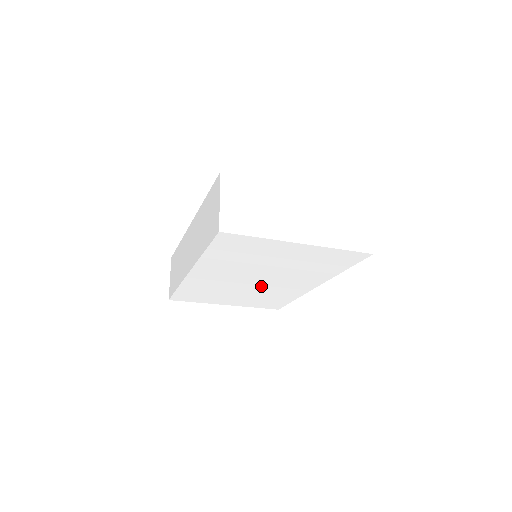
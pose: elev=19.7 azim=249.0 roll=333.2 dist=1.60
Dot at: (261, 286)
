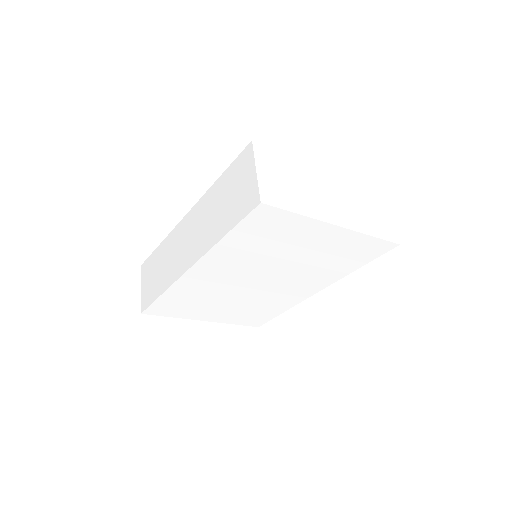
Dot at: (259, 291)
